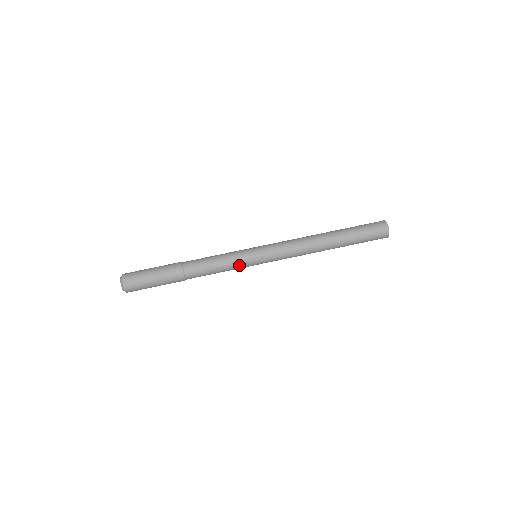
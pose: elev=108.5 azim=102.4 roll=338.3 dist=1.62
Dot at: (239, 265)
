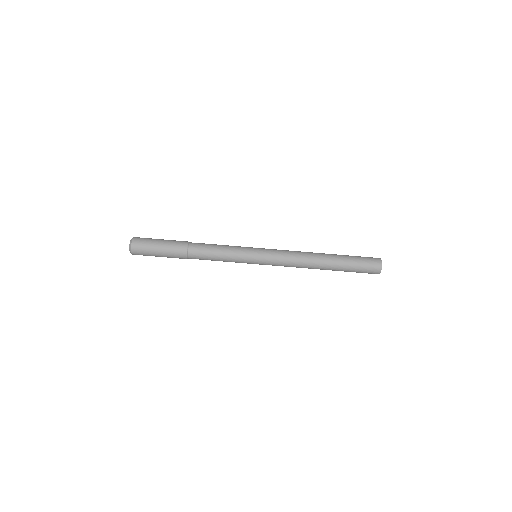
Dot at: (238, 262)
